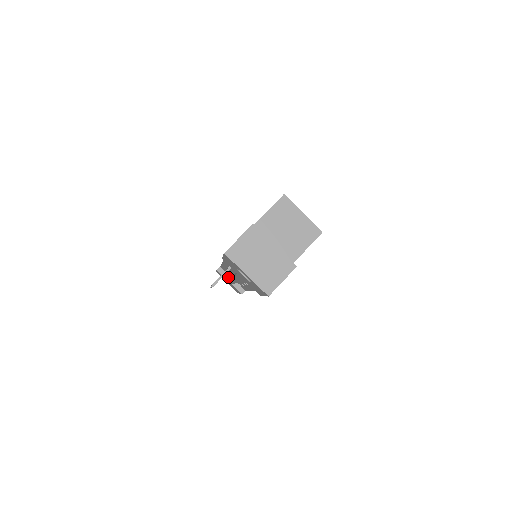
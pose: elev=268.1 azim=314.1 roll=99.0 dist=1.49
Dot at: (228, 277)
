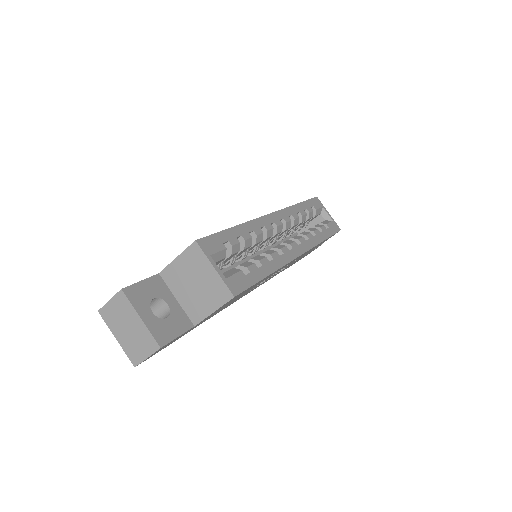
Dot at: occluded
